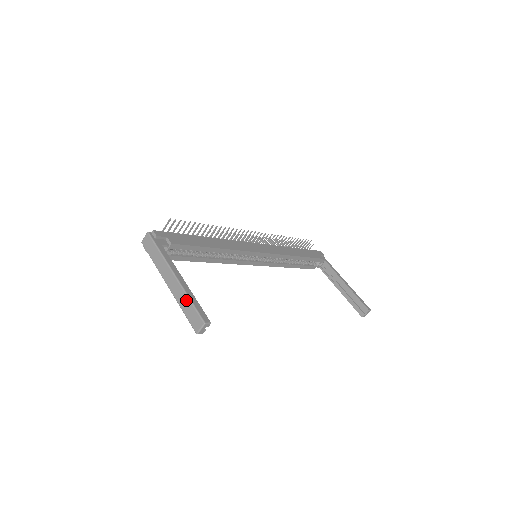
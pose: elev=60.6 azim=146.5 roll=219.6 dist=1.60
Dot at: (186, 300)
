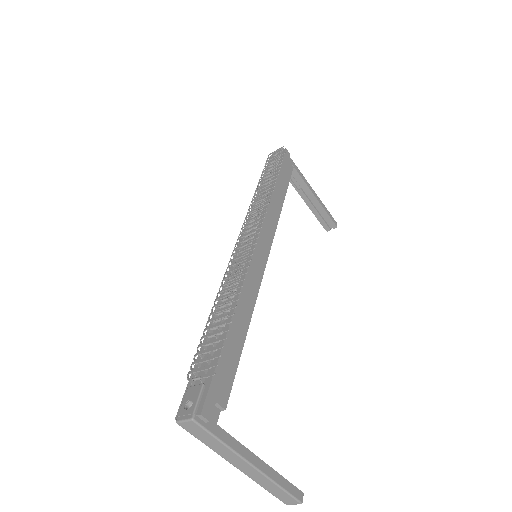
Dot at: (274, 487)
